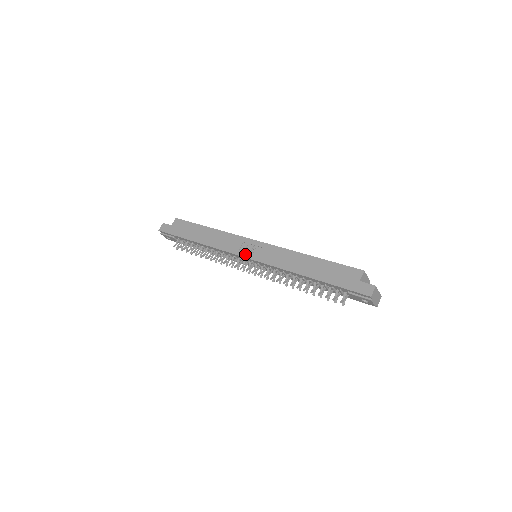
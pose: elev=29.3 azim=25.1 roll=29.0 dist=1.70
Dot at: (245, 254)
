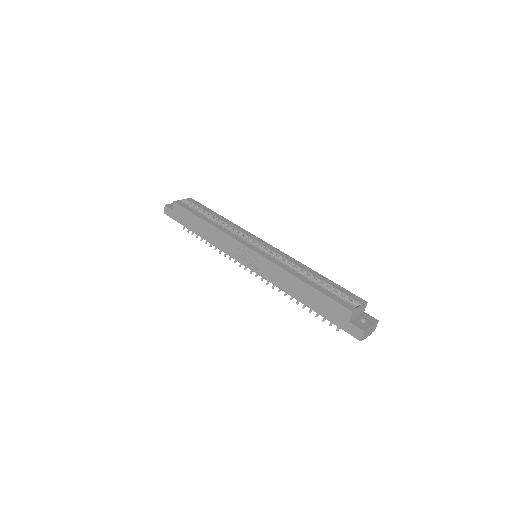
Dot at: (243, 262)
